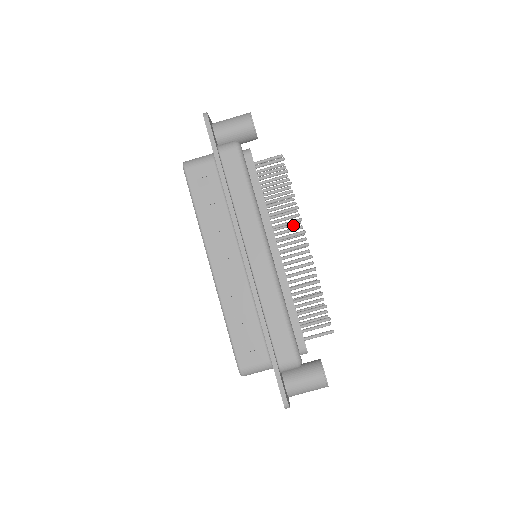
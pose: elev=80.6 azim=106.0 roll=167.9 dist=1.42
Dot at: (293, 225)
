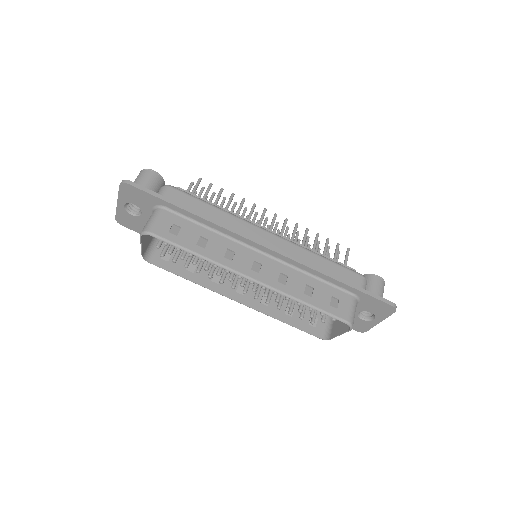
Dot at: occluded
